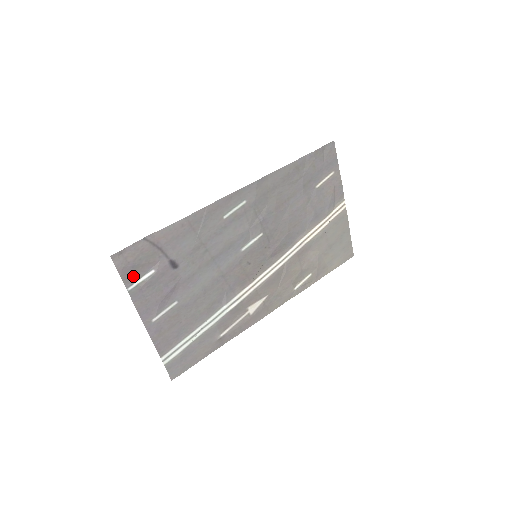
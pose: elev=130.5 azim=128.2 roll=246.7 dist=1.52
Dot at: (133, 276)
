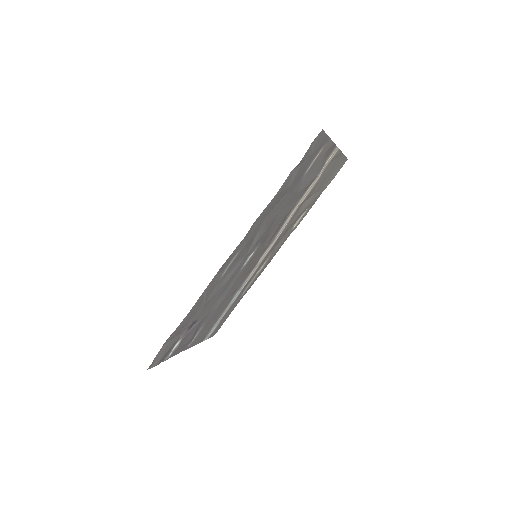
Dot at: (167, 355)
